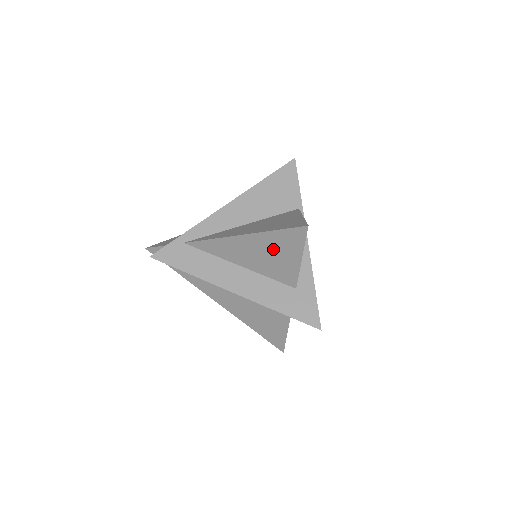
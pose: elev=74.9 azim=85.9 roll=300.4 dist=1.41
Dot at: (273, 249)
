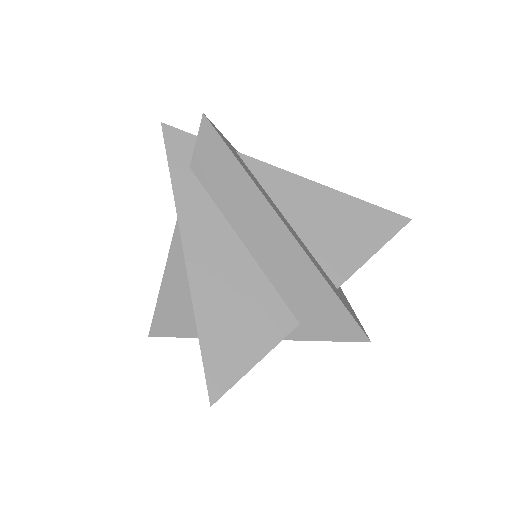
Dot at: (351, 223)
